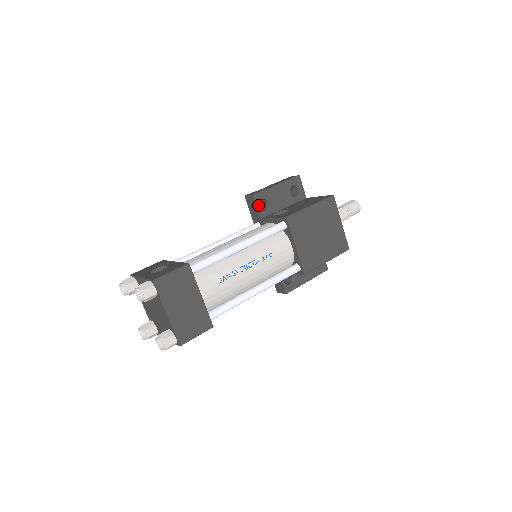
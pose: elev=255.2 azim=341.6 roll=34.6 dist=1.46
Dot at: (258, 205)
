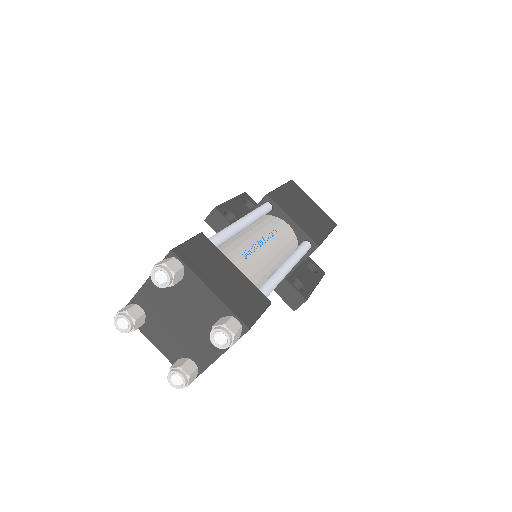
Dot at: (225, 217)
